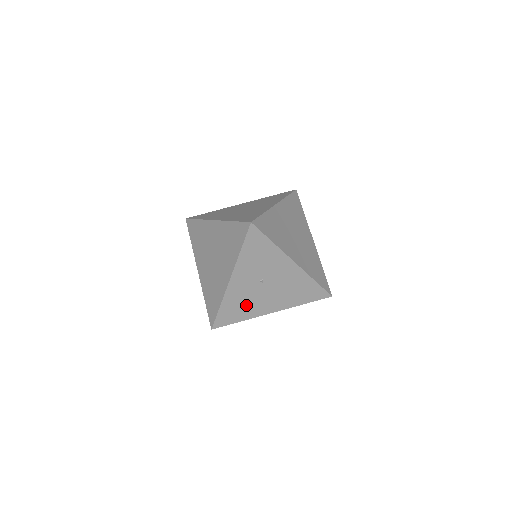
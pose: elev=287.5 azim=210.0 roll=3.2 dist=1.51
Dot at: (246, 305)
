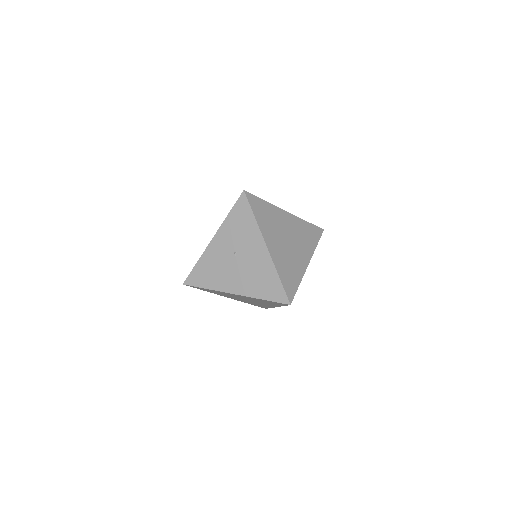
Dot at: (216, 273)
